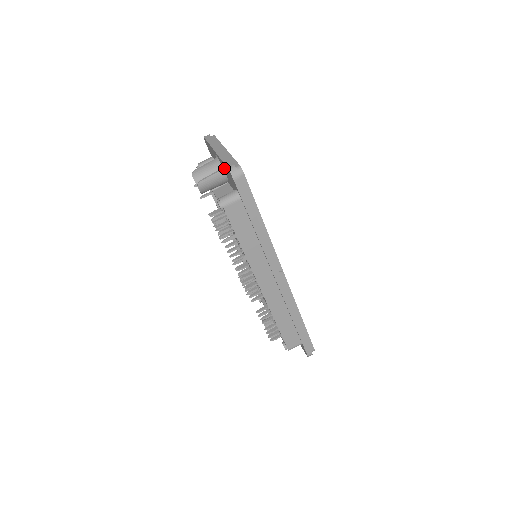
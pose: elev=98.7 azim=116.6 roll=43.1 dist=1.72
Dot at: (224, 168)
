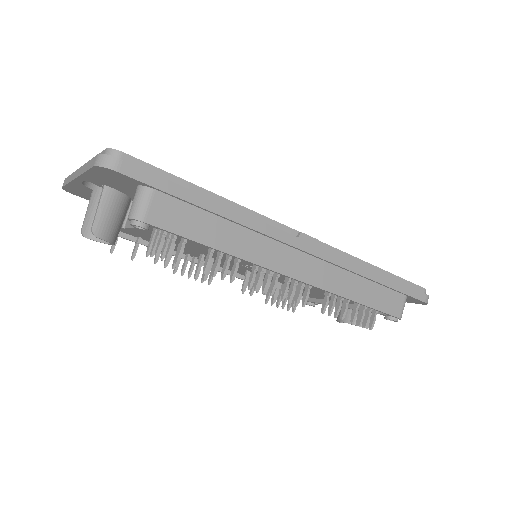
Dot at: (101, 181)
